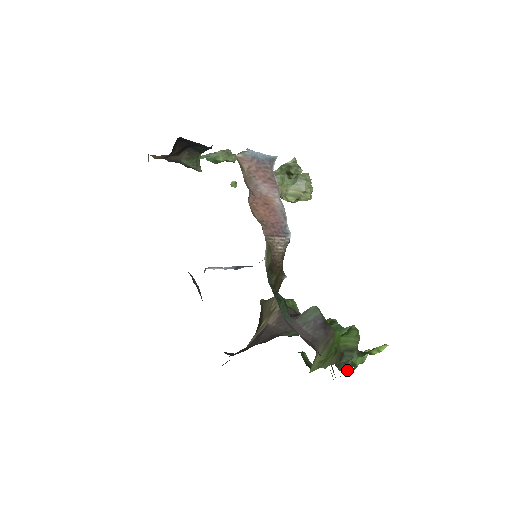
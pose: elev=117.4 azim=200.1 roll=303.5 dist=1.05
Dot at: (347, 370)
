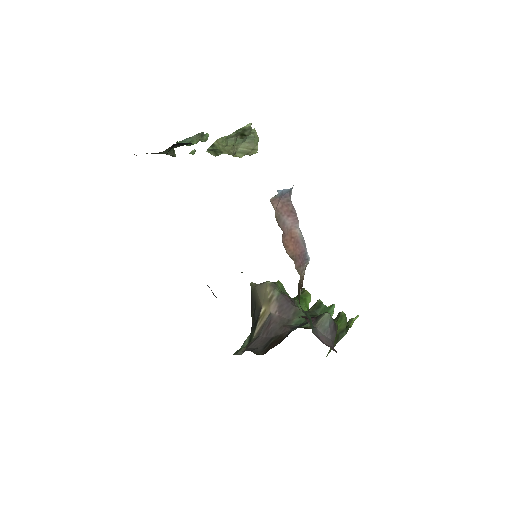
Dot at: occluded
